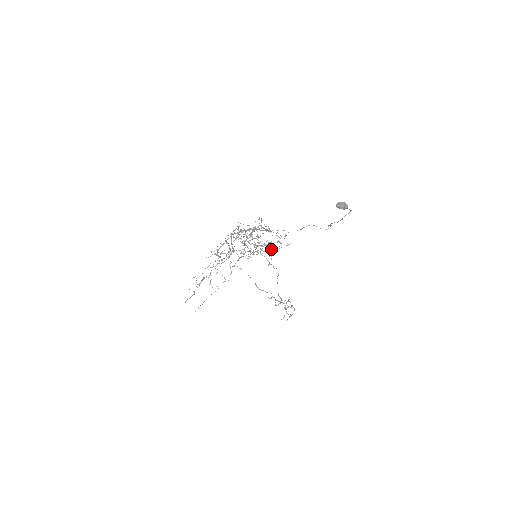
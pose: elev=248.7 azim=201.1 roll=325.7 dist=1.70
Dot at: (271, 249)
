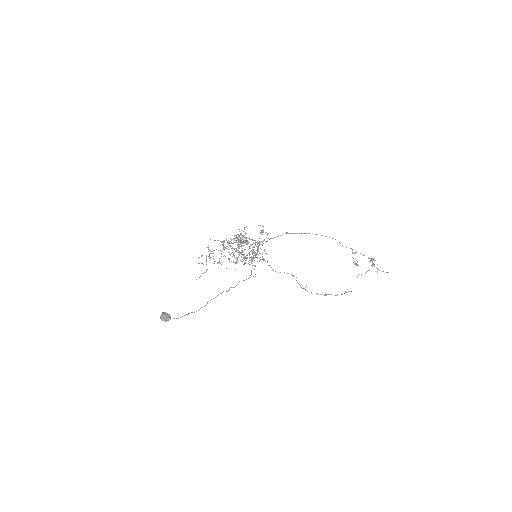
Dot at: (253, 259)
